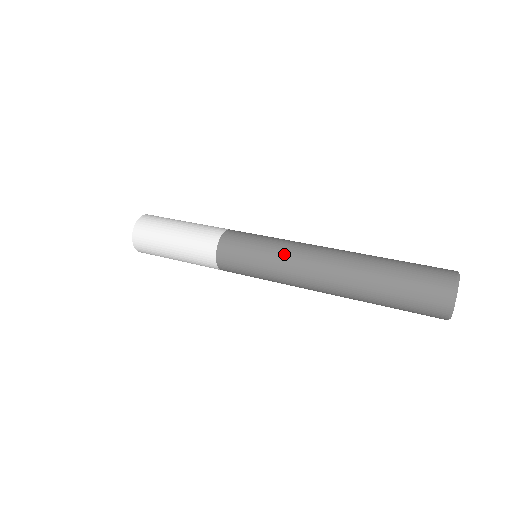
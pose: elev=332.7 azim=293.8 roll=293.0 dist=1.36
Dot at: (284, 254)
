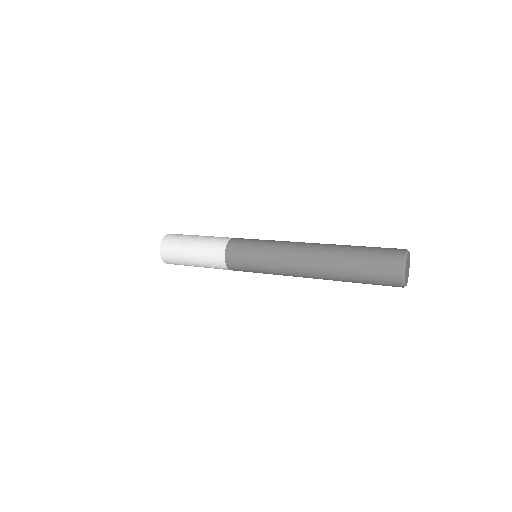
Dot at: (276, 250)
